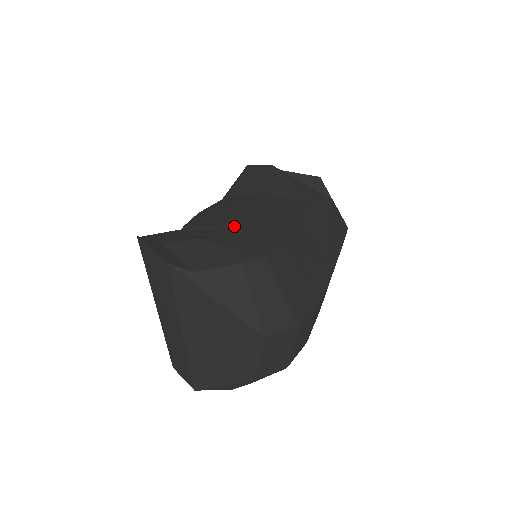
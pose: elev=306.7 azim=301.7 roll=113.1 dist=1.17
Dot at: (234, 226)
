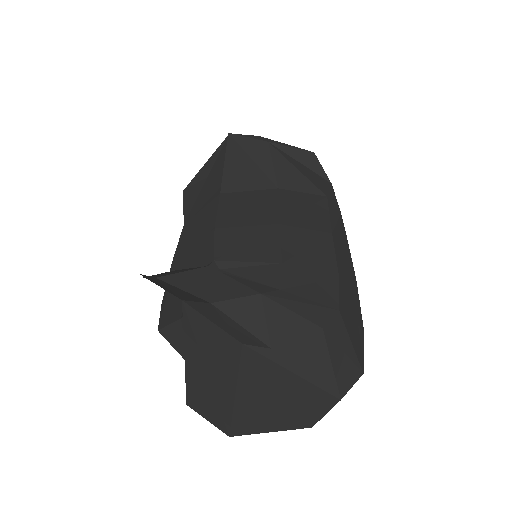
Dot at: (282, 262)
